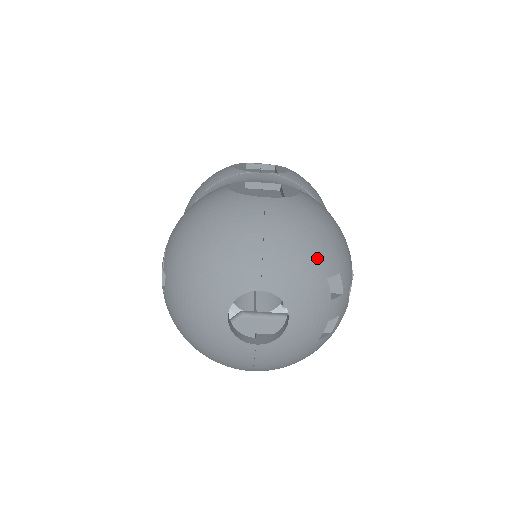
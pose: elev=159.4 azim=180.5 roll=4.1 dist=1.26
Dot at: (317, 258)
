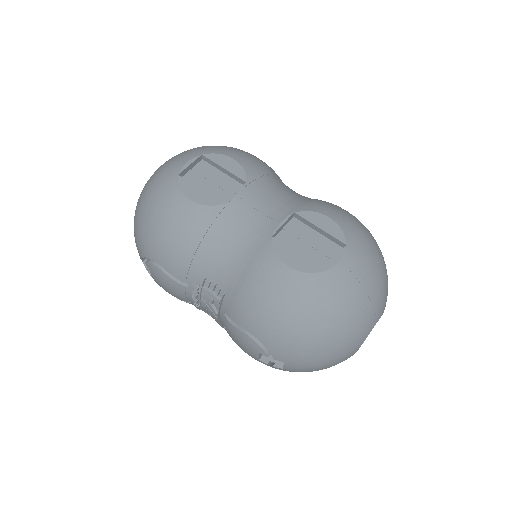
Dot at: (385, 268)
